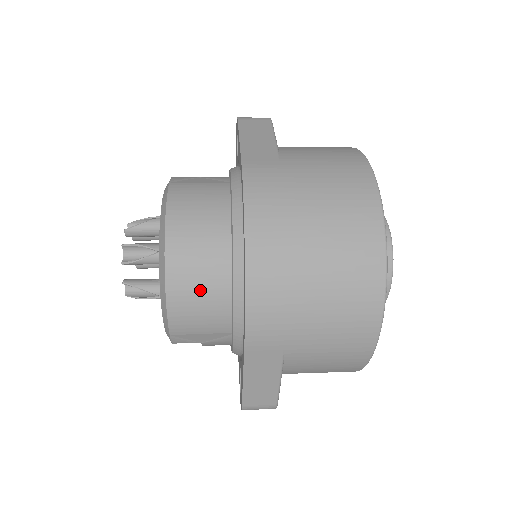
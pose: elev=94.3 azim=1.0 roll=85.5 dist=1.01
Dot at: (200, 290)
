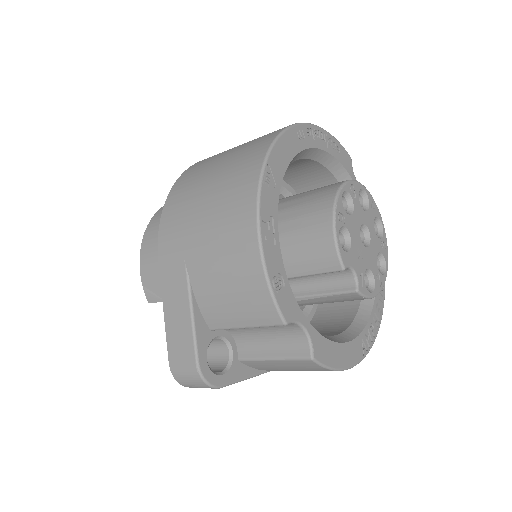
Dot at: occluded
